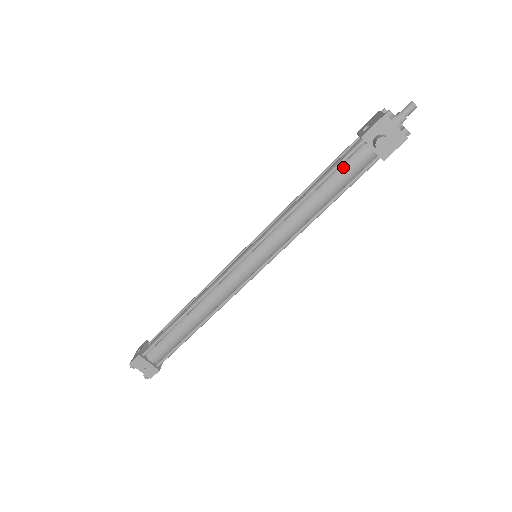
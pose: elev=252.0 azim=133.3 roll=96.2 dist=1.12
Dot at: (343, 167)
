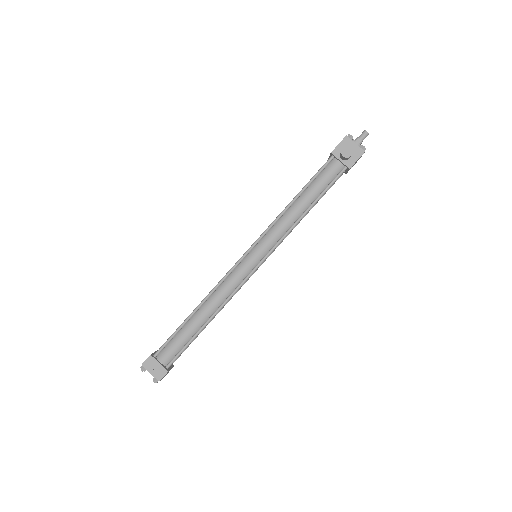
Dot at: (320, 176)
